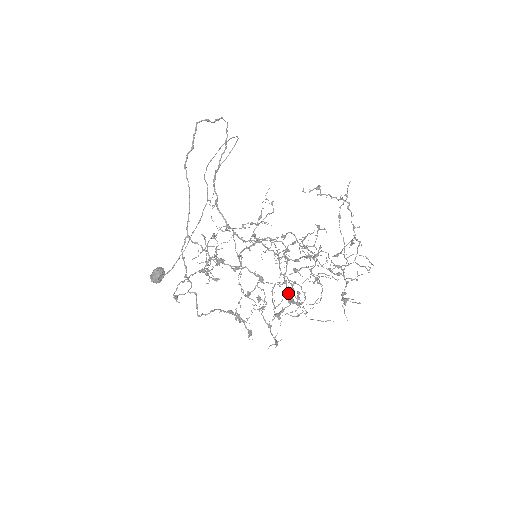
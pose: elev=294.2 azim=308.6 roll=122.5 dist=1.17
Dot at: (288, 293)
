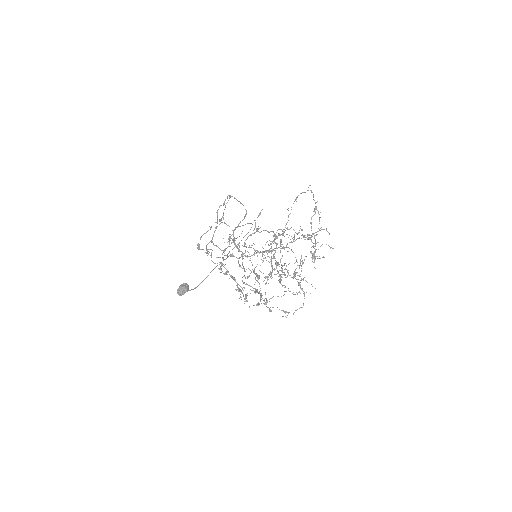
Dot at: occluded
